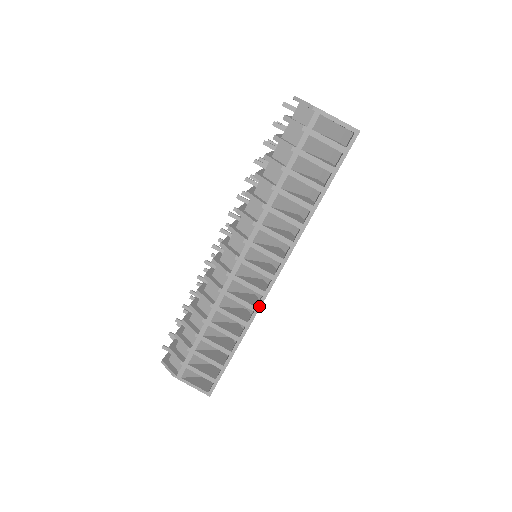
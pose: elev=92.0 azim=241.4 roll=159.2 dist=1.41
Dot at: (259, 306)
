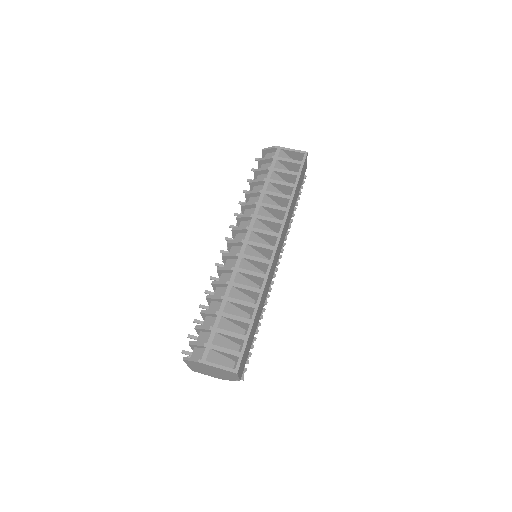
Dot at: (268, 273)
